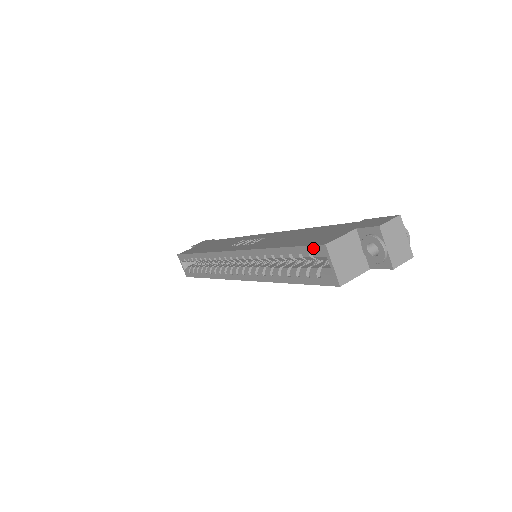
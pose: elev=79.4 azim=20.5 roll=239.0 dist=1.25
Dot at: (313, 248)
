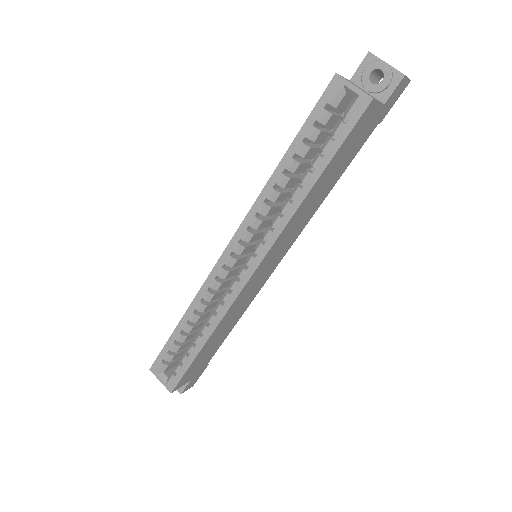
Dot at: (325, 95)
